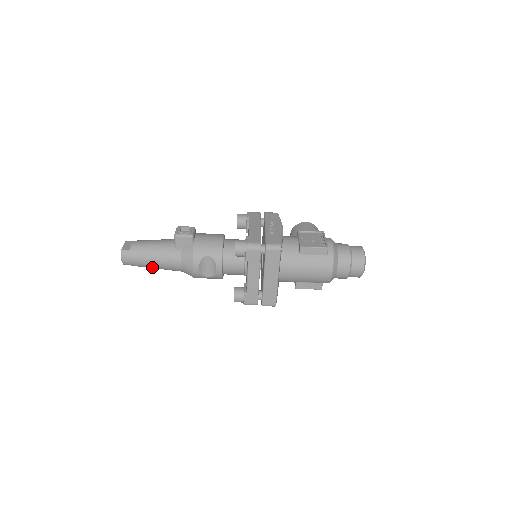
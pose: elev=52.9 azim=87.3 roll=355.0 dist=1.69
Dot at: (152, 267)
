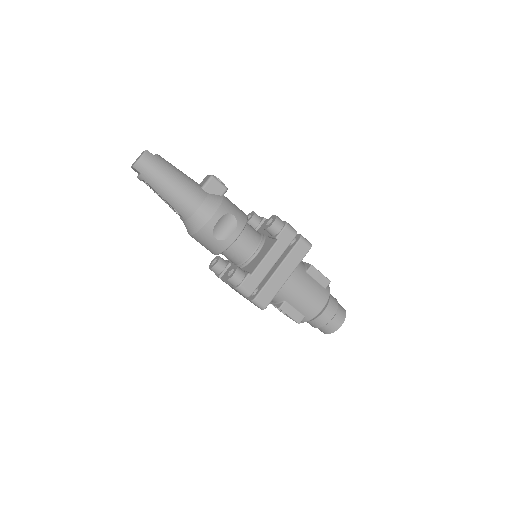
Dot at: (163, 190)
